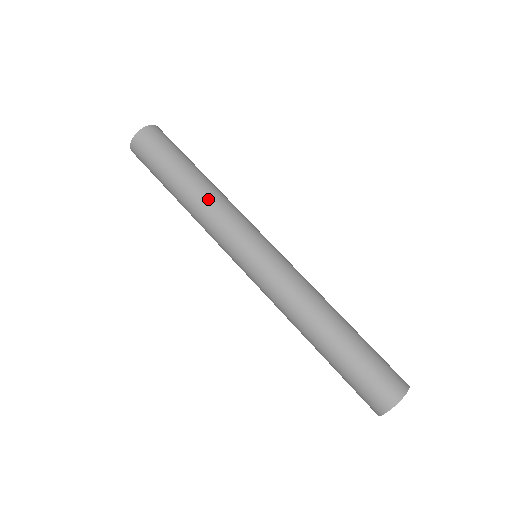
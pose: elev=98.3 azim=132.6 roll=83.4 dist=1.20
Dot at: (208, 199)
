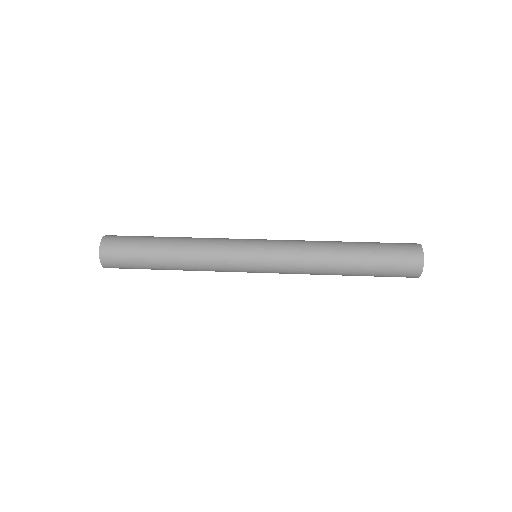
Dot at: (193, 266)
